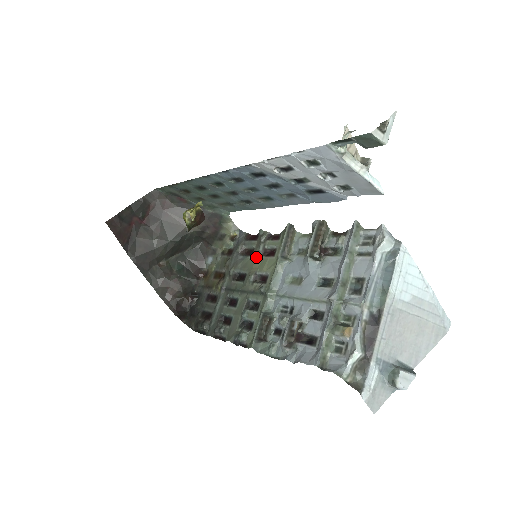
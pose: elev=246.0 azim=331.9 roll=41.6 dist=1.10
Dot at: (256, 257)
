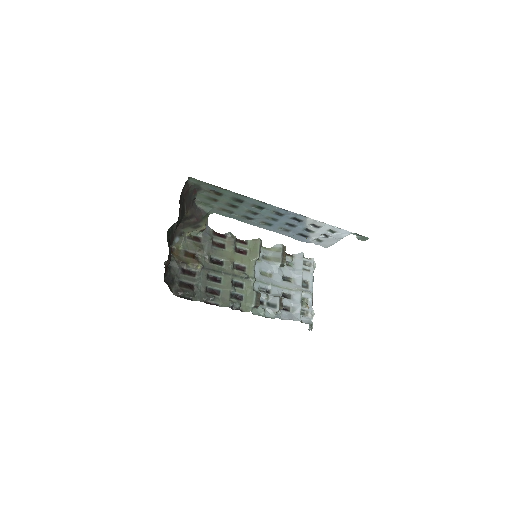
Dot at: (231, 251)
